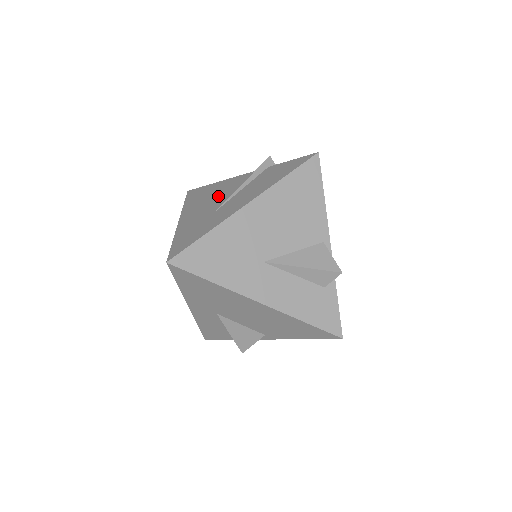
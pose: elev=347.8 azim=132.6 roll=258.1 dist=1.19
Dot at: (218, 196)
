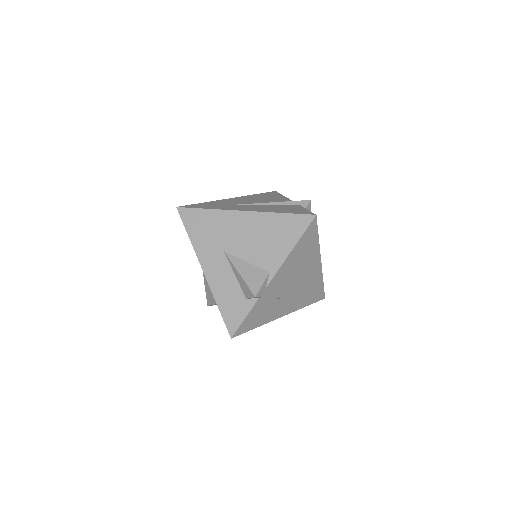
Dot at: (260, 201)
